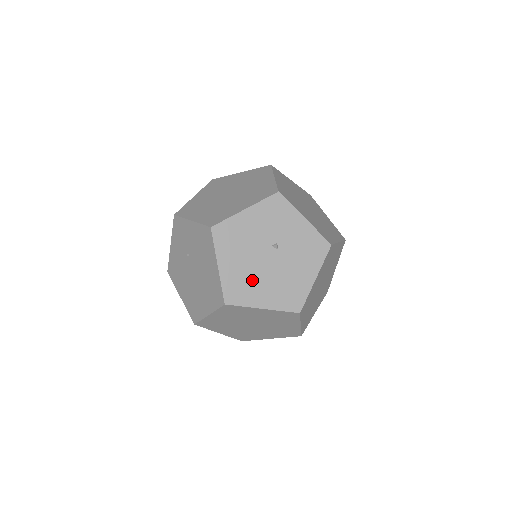
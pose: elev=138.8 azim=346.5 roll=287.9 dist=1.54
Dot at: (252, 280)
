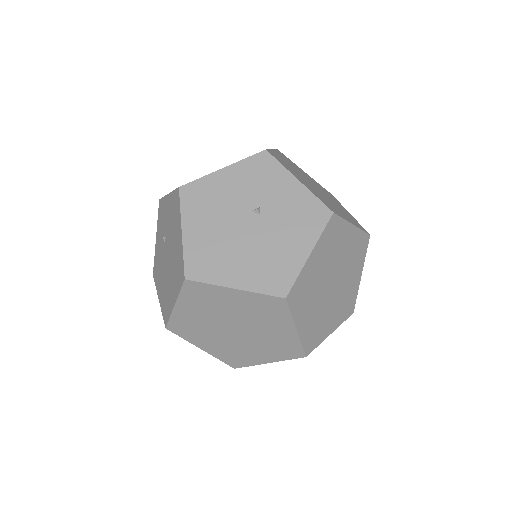
Dot at: (223, 251)
